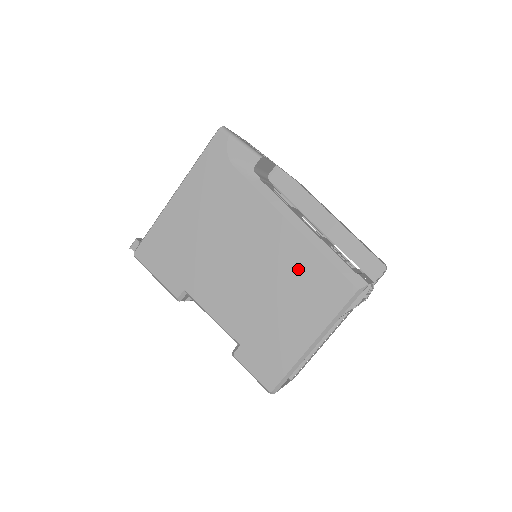
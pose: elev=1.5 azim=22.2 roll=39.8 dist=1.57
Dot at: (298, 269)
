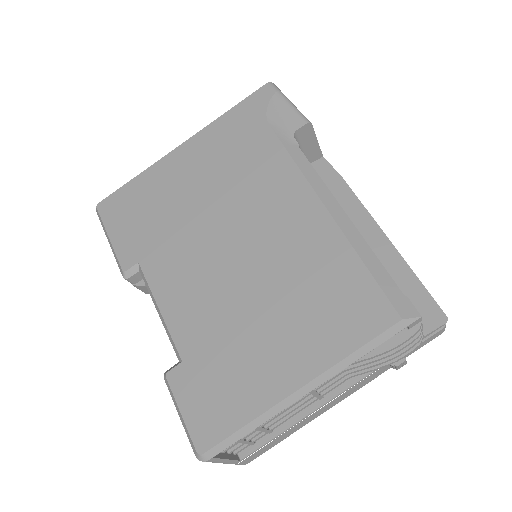
Dot at: (313, 267)
